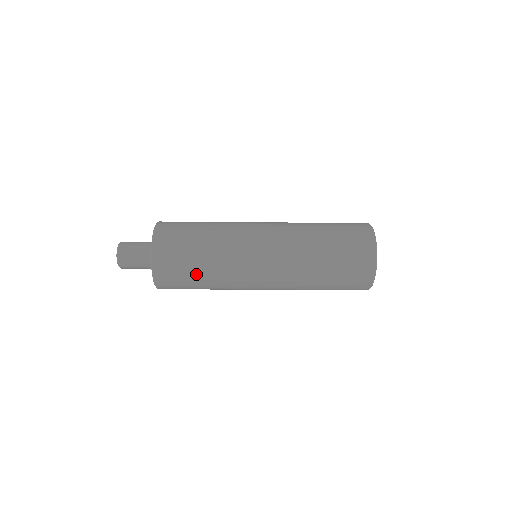
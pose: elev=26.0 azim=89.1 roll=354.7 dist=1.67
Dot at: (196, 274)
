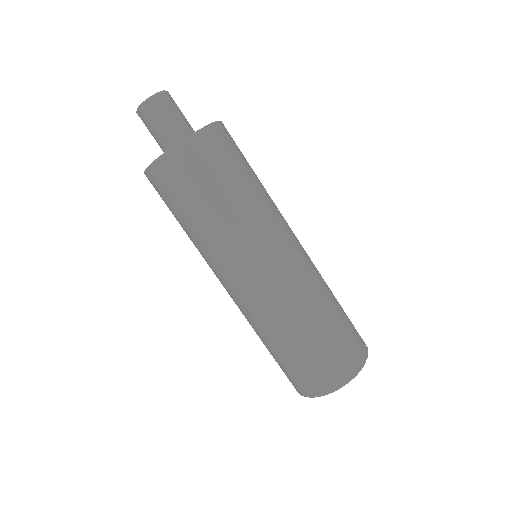
Dot at: (252, 169)
